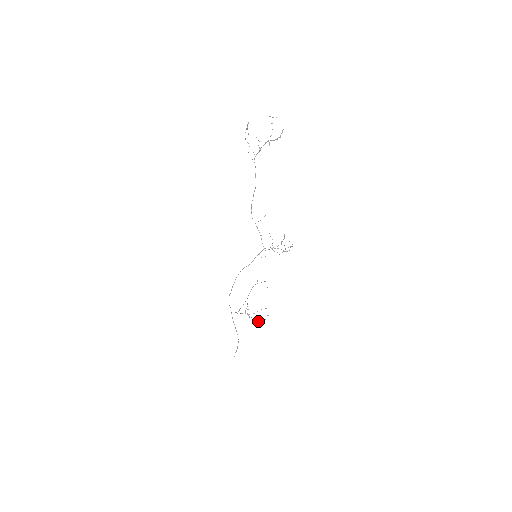
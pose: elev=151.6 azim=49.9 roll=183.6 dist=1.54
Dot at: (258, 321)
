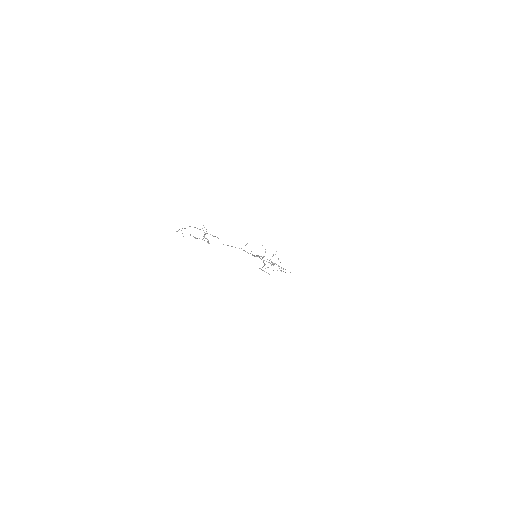
Dot at: occluded
